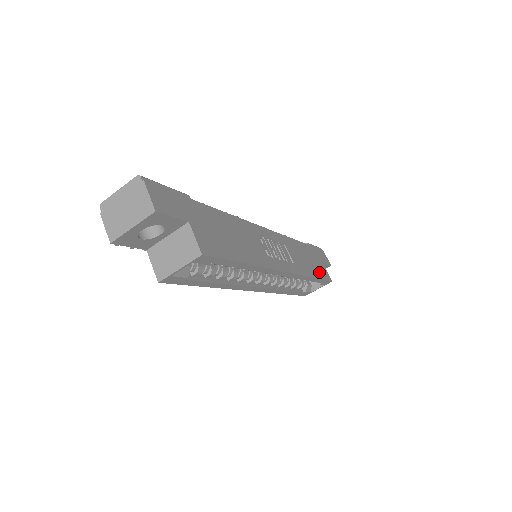
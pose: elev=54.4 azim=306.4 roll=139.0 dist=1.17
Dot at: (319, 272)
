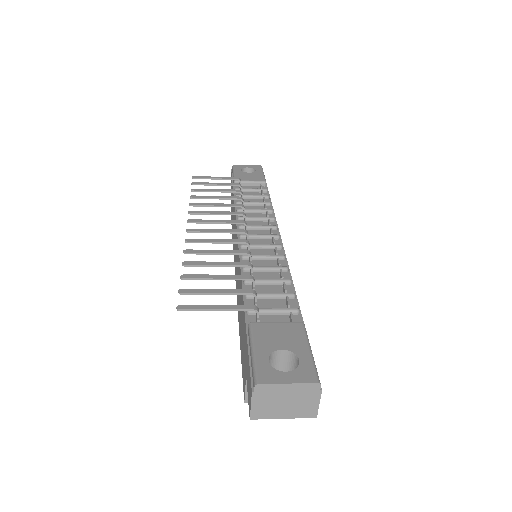
Dot at: occluded
